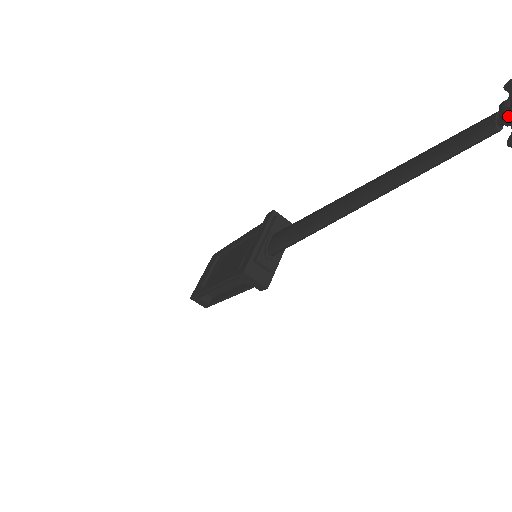
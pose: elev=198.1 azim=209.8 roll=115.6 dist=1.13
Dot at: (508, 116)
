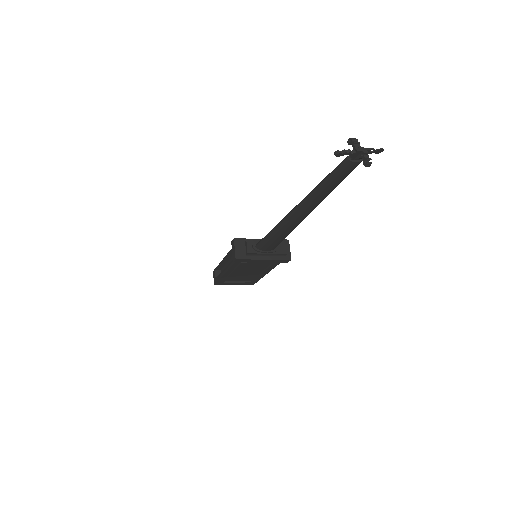
Dot at: (353, 150)
